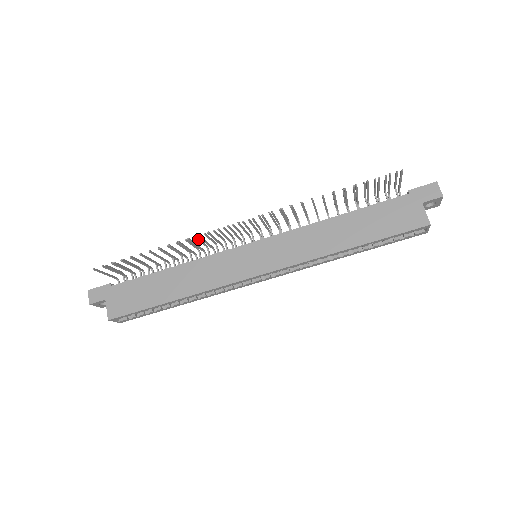
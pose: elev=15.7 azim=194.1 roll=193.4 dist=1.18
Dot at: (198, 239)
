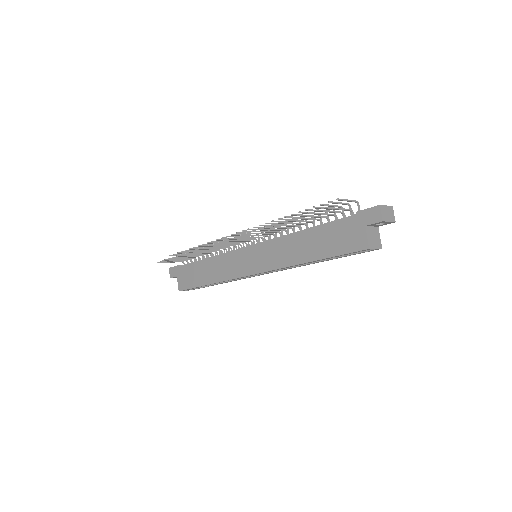
Dot at: occluded
